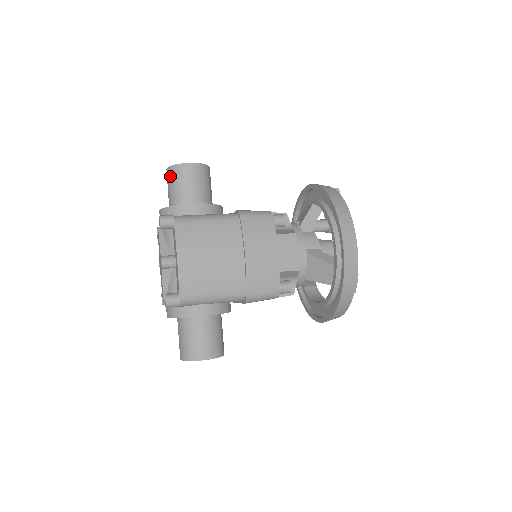
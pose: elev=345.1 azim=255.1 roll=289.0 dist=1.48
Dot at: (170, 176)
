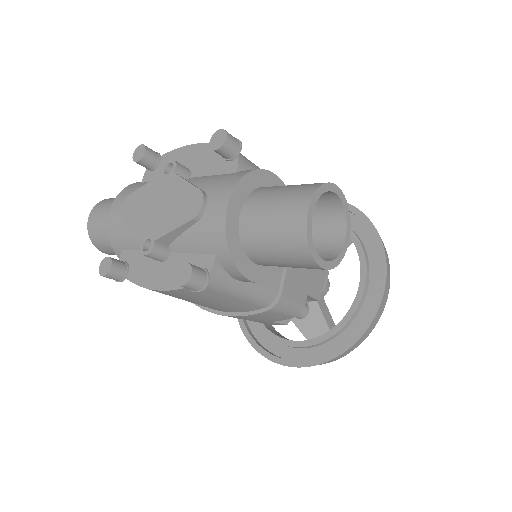
Dot at: (103, 204)
